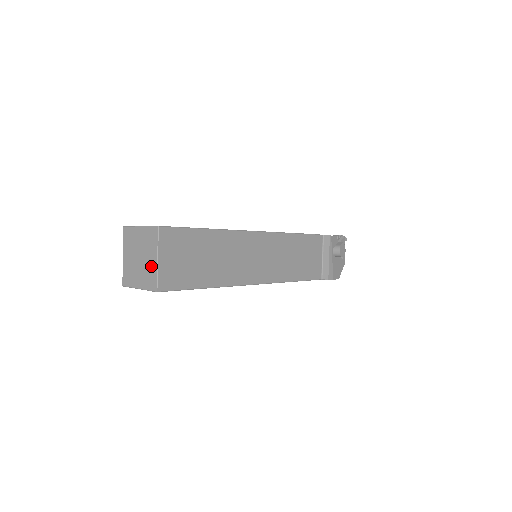
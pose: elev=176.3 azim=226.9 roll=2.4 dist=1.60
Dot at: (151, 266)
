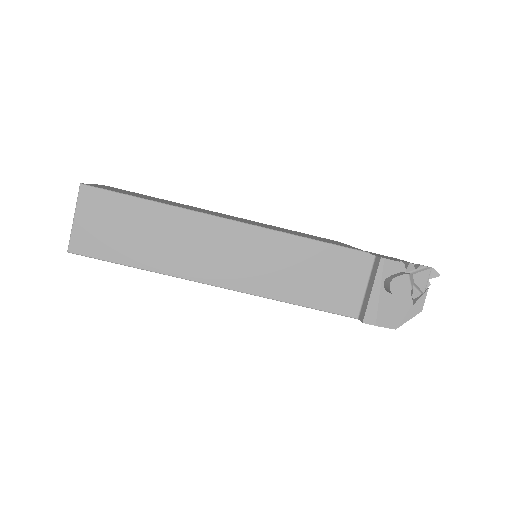
Dot at: occluded
